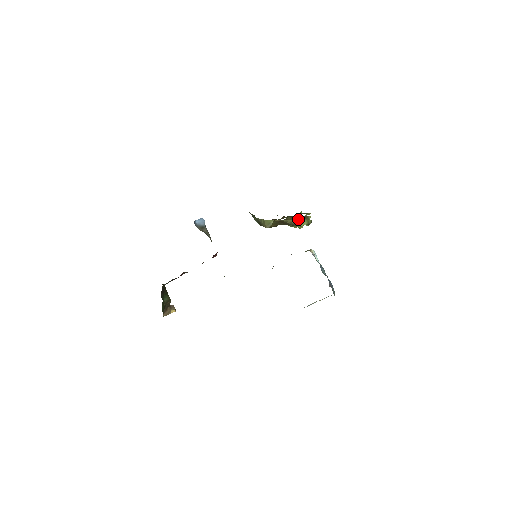
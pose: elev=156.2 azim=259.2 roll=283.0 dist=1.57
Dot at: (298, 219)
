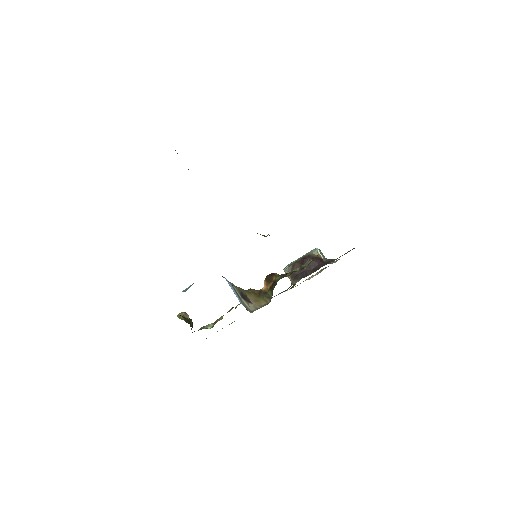
Dot at: occluded
